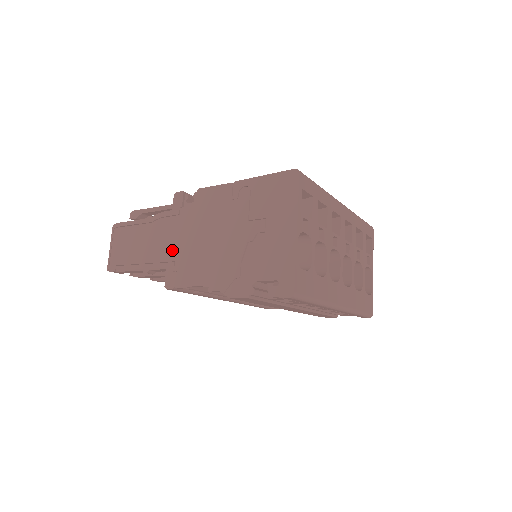
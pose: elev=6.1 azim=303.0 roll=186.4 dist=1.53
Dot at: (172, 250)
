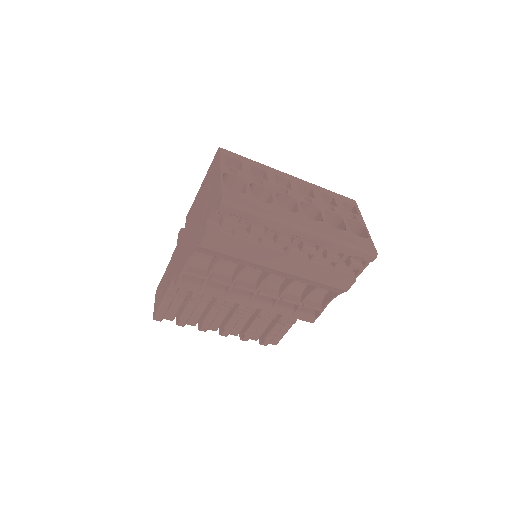
Dot at: (177, 262)
